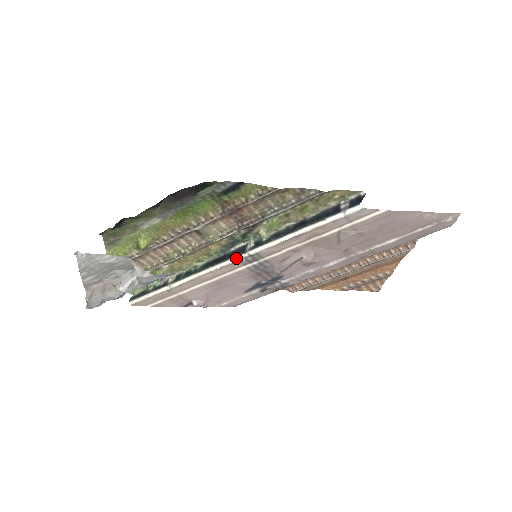
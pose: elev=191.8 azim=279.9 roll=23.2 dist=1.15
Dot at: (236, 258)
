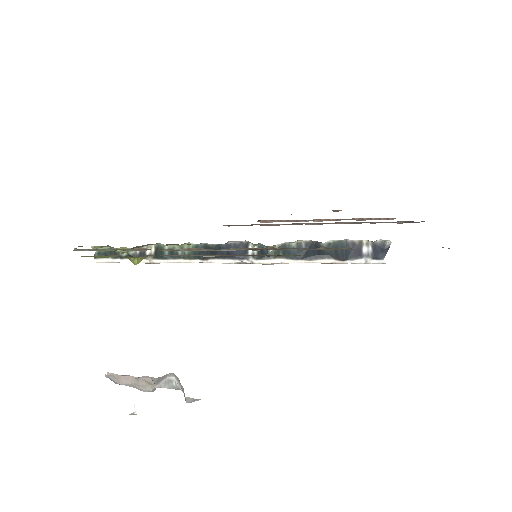
Dot at: (236, 261)
